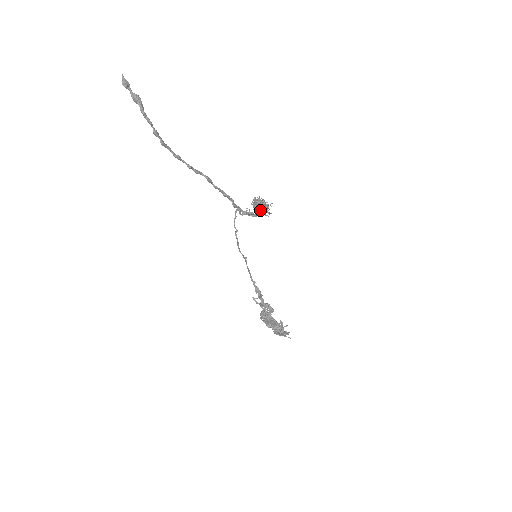
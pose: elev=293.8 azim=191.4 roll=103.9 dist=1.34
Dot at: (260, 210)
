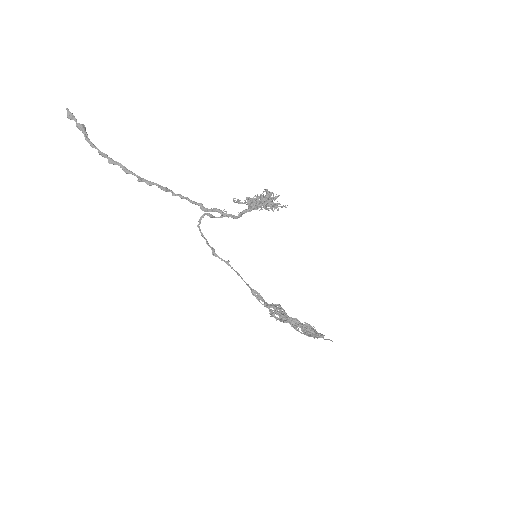
Dot at: (243, 211)
